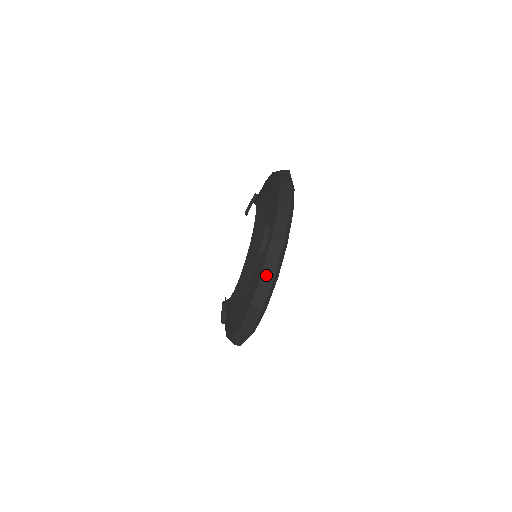
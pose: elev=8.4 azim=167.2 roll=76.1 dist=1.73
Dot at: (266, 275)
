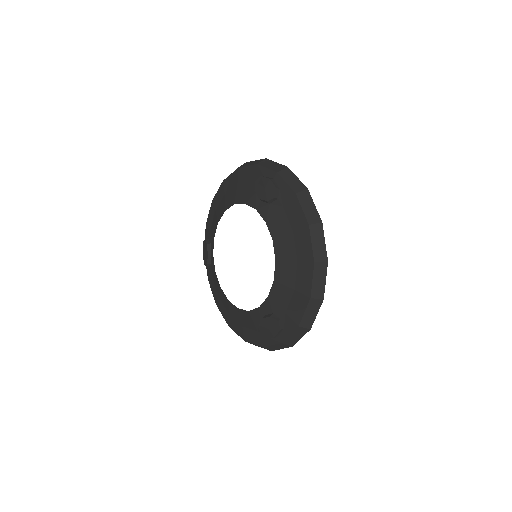
Dot at: (299, 191)
